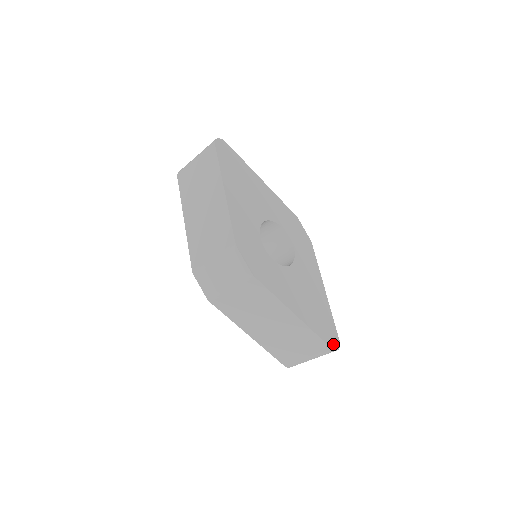
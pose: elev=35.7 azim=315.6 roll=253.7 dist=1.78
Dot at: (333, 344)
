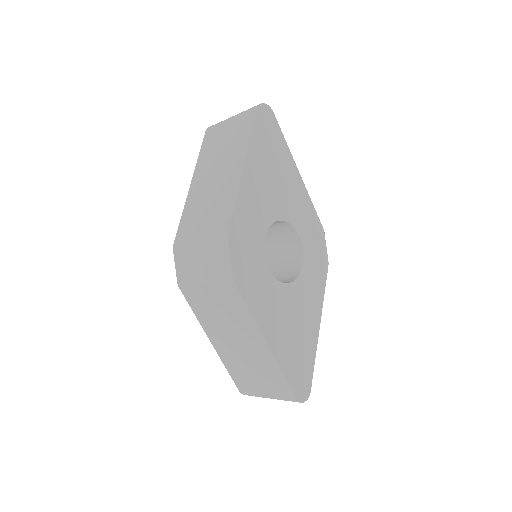
Dot at: (300, 394)
